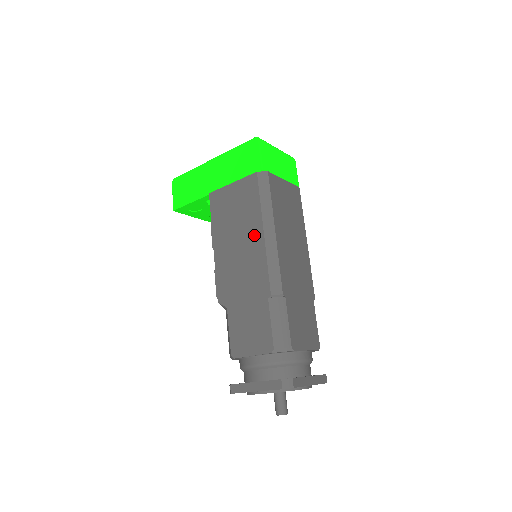
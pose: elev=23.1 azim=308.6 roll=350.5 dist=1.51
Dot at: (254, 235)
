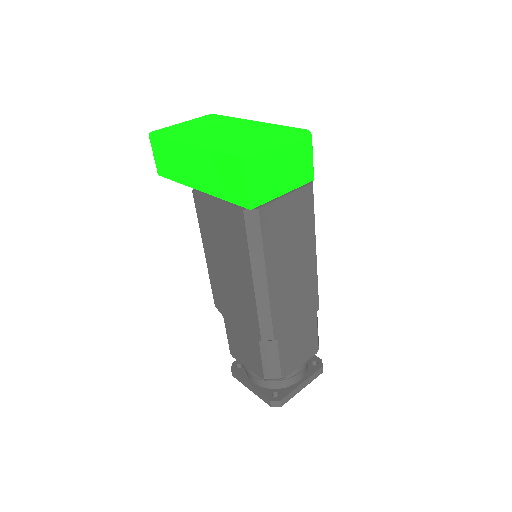
Dot at: (243, 277)
